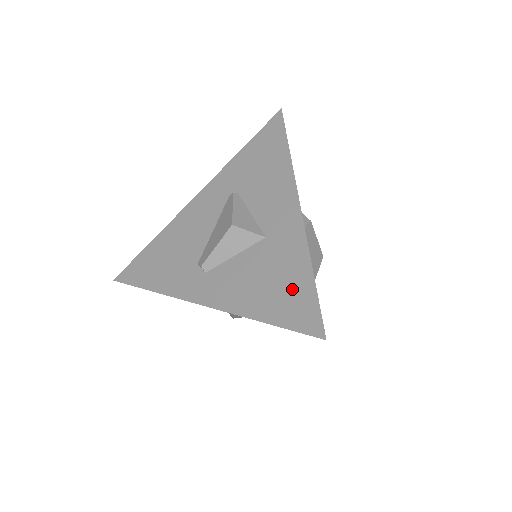
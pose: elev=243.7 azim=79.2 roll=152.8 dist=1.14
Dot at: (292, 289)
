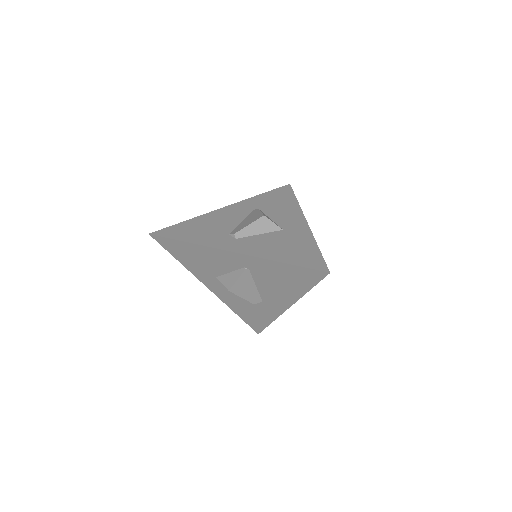
Dot at: (304, 251)
